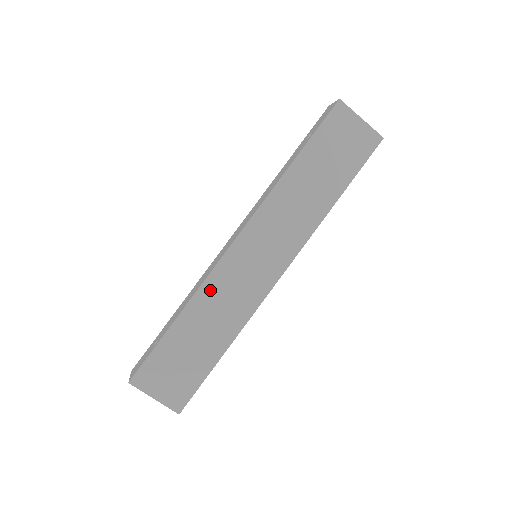
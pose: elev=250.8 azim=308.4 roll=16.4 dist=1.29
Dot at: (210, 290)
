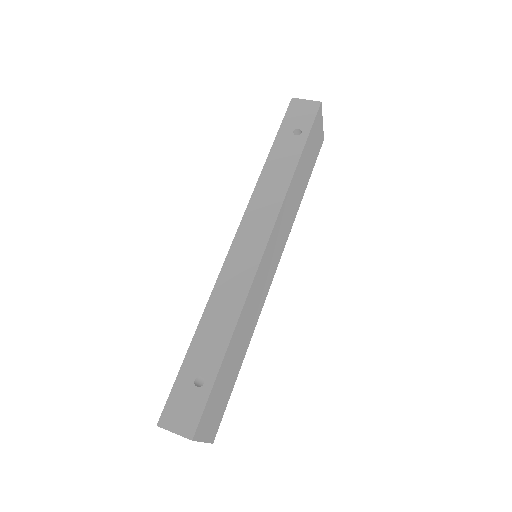
Dot at: (248, 304)
